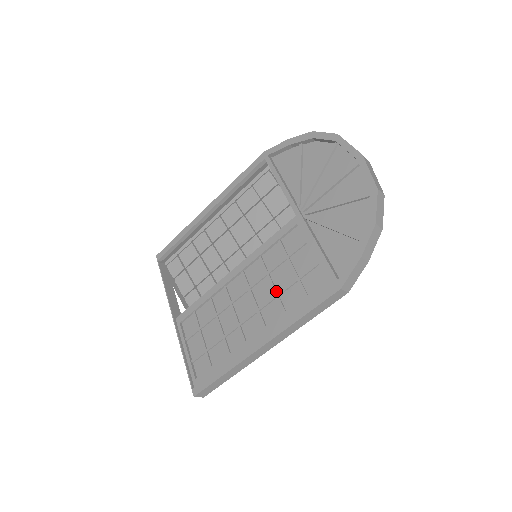
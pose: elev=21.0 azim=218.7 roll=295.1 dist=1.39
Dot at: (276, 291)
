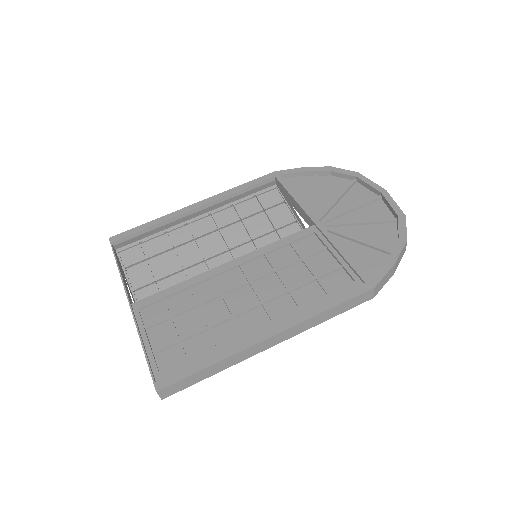
Dot at: (289, 286)
